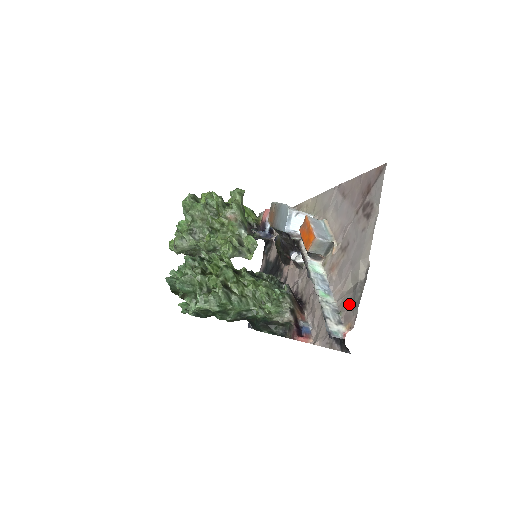
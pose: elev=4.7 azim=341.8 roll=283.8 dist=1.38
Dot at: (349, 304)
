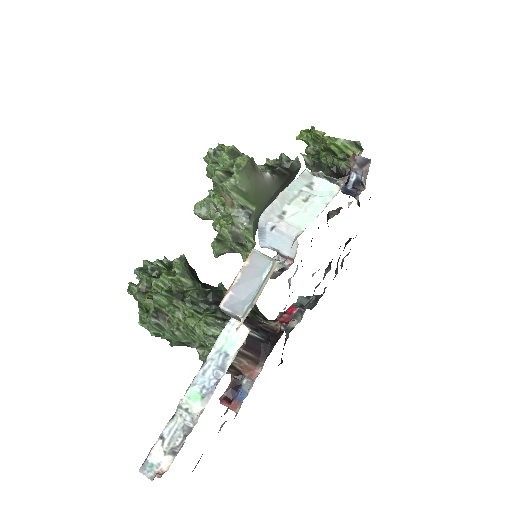
Dot at: occluded
